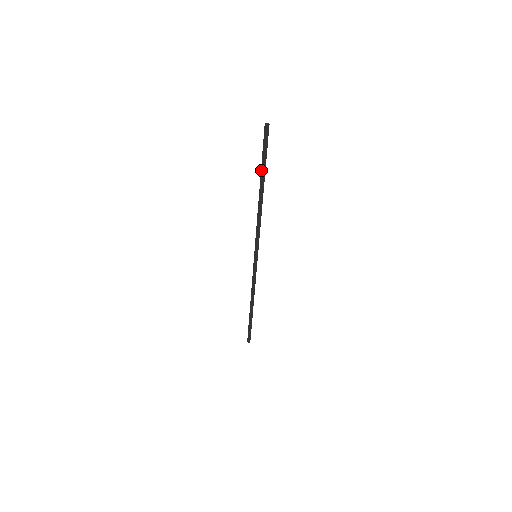
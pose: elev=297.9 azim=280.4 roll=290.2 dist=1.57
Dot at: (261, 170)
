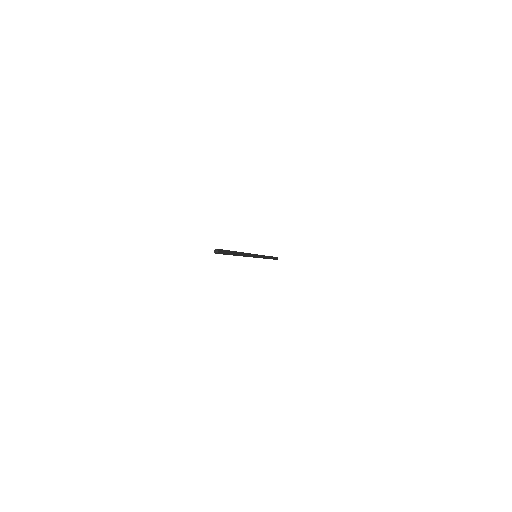
Dot at: occluded
